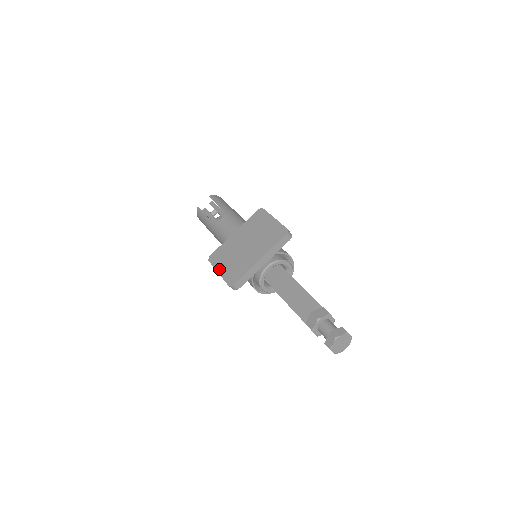
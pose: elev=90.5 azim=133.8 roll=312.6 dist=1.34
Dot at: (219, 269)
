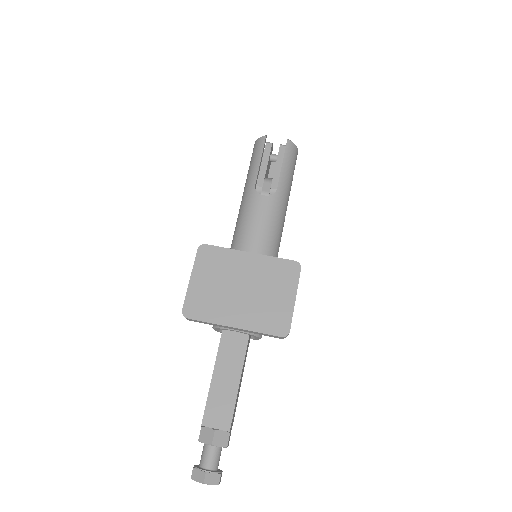
Dot at: (195, 277)
